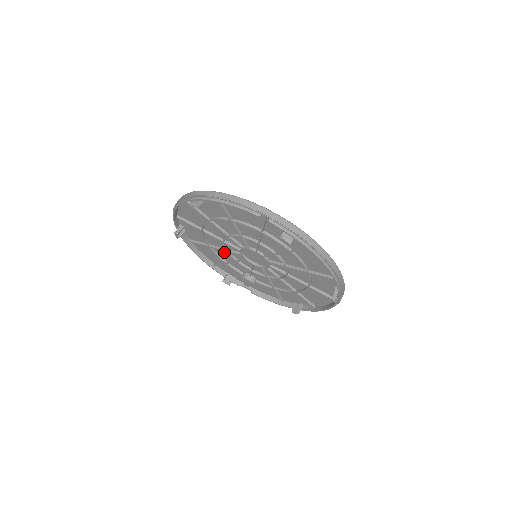
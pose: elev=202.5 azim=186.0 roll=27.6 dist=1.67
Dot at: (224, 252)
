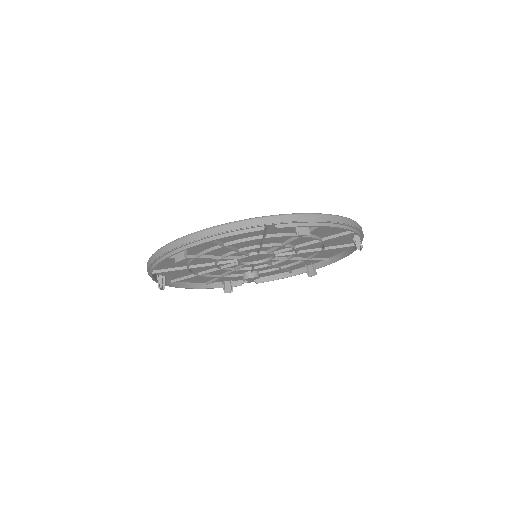
Dot at: occluded
